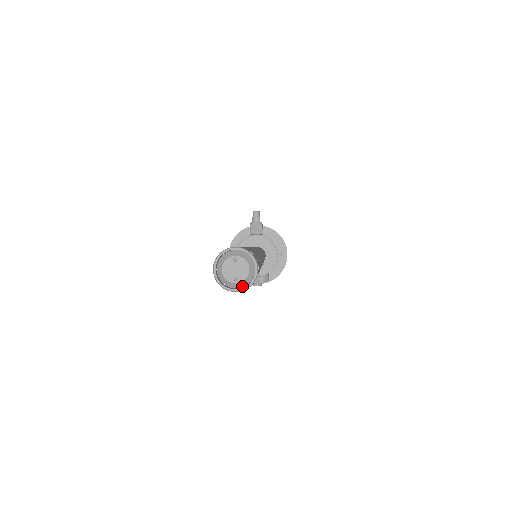
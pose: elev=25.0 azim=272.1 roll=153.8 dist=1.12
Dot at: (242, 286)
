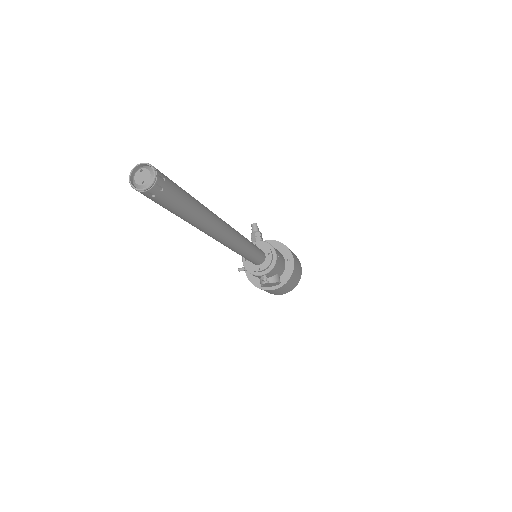
Dot at: (149, 187)
